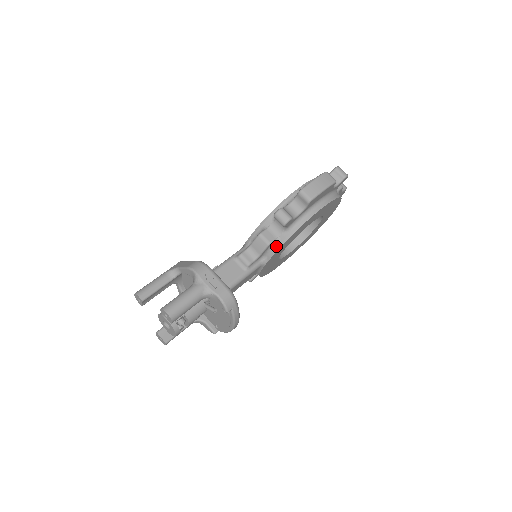
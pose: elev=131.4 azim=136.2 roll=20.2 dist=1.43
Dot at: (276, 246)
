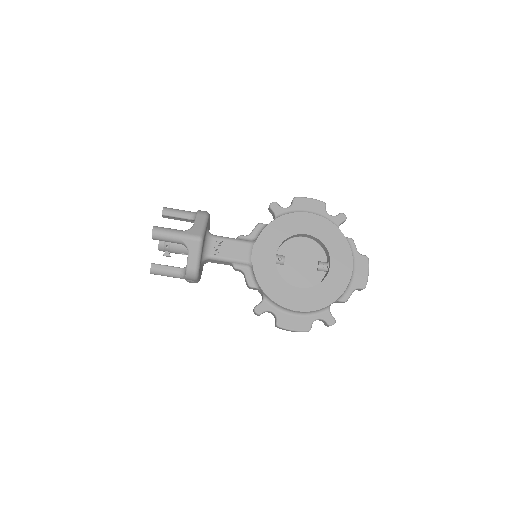
Dot at: occluded
